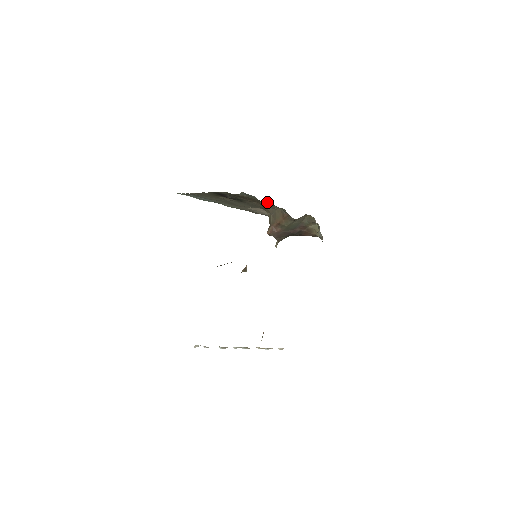
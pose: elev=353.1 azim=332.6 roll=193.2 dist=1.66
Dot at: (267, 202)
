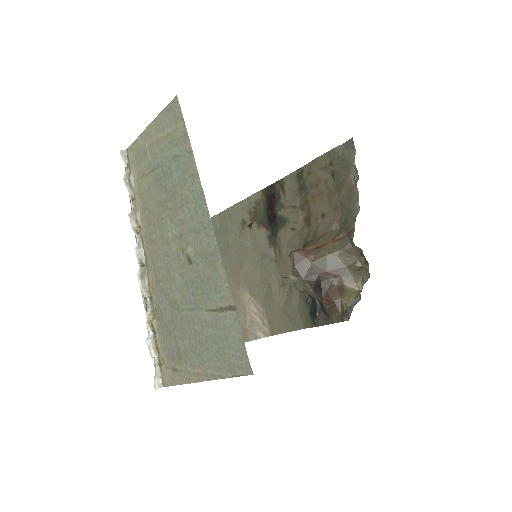
Dot at: (353, 179)
